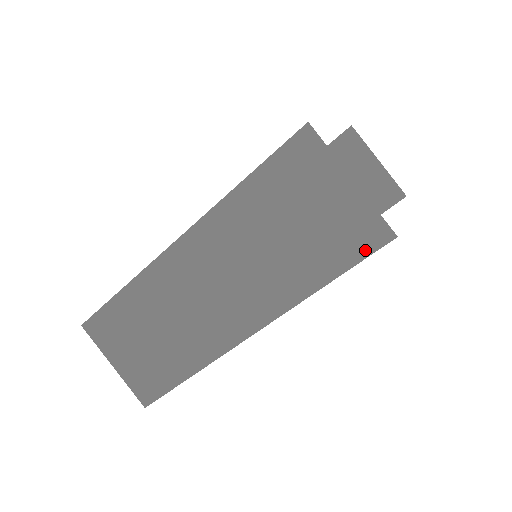
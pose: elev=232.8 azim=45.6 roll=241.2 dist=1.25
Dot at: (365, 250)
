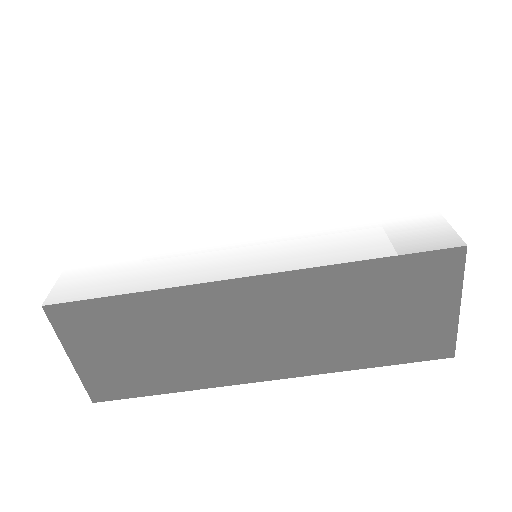
Dot at: (424, 356)
